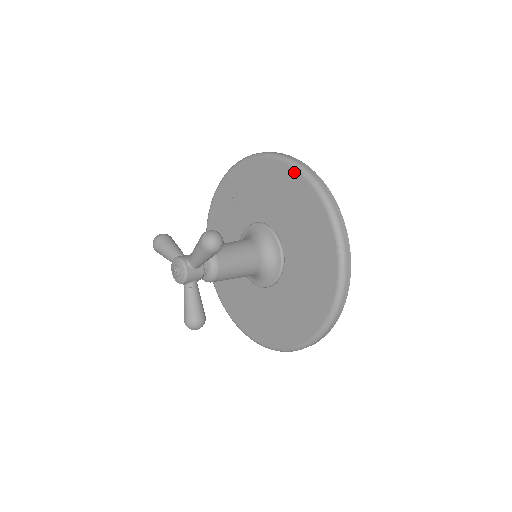
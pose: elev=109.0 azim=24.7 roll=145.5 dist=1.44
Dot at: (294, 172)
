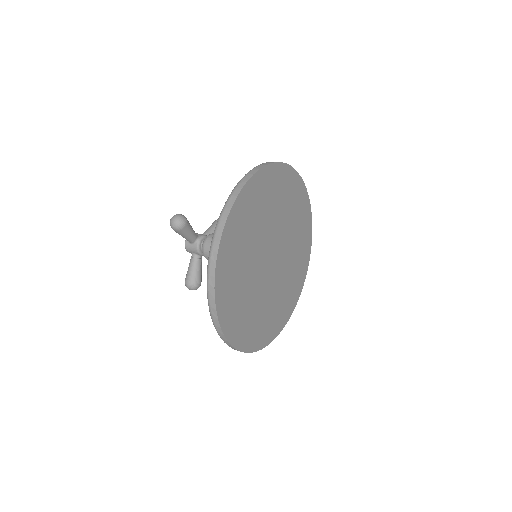
Dot at: occluded
